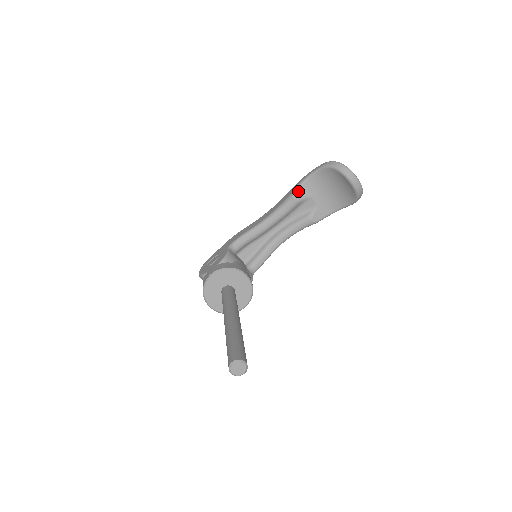
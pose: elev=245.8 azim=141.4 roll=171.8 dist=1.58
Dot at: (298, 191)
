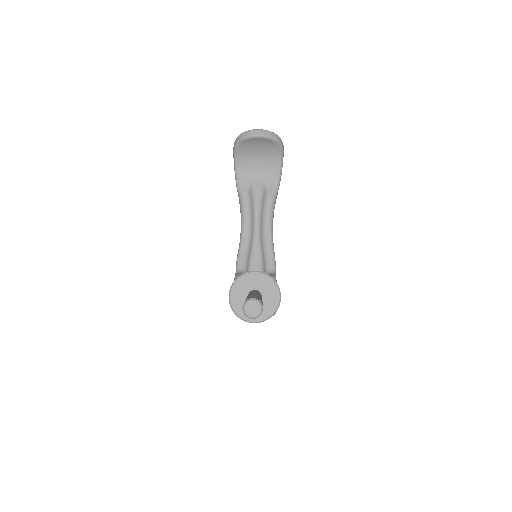
Dot at: (239, 186)
